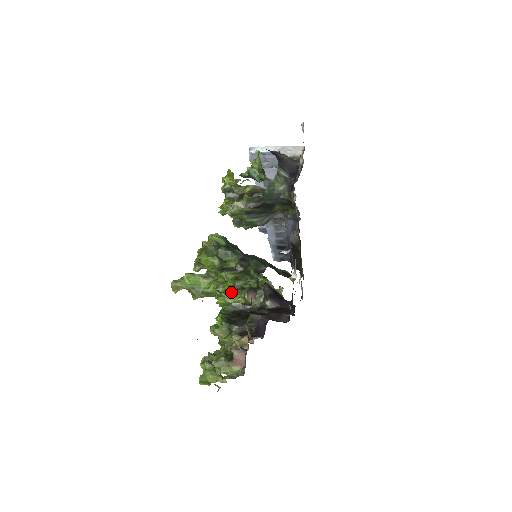
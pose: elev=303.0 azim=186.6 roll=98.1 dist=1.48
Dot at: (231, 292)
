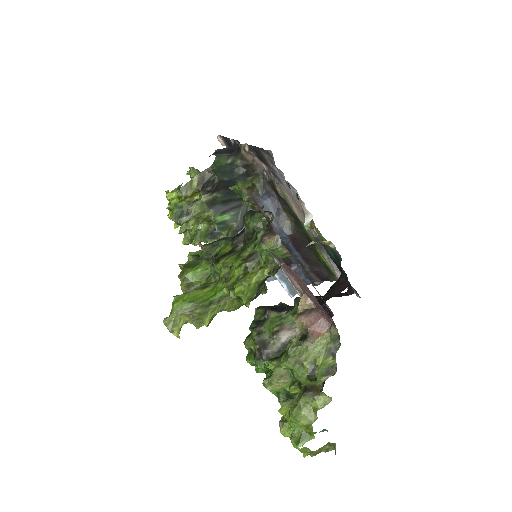
Dot at: (245, 273)
